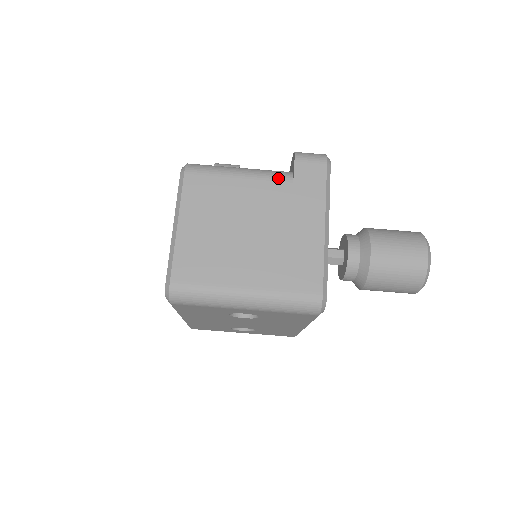
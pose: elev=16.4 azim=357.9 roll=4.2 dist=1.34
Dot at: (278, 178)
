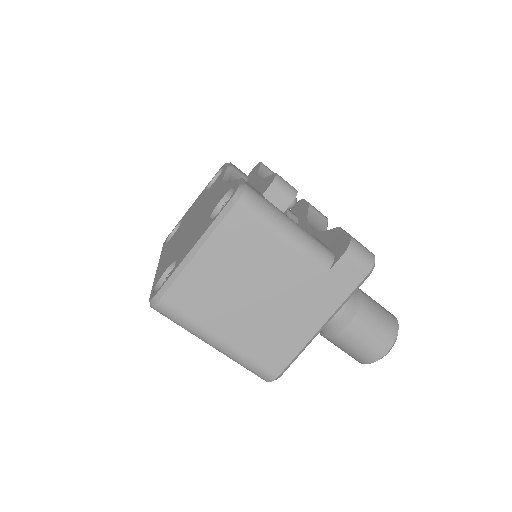
Dot at: (317, 262)
